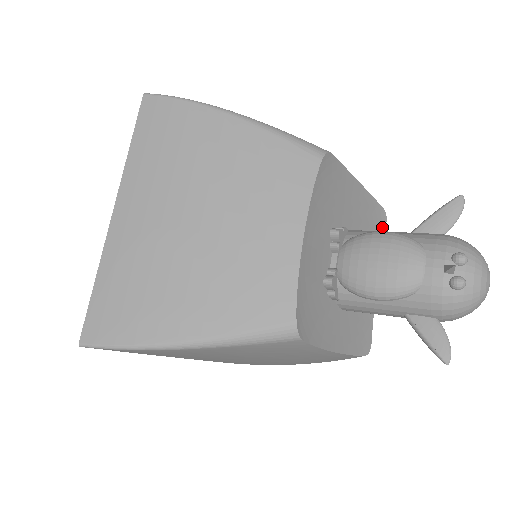
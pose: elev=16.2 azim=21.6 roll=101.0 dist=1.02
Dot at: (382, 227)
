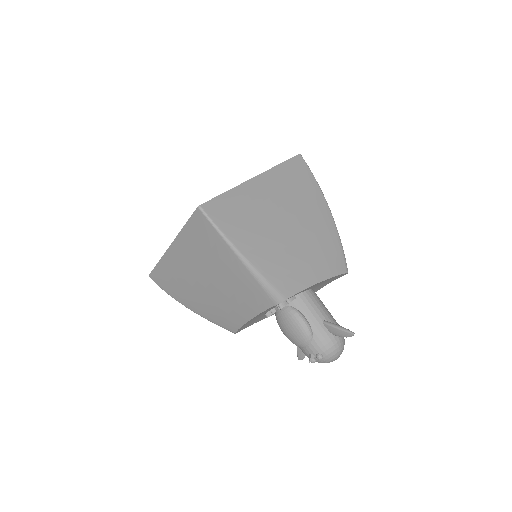
Dot at: occluded
